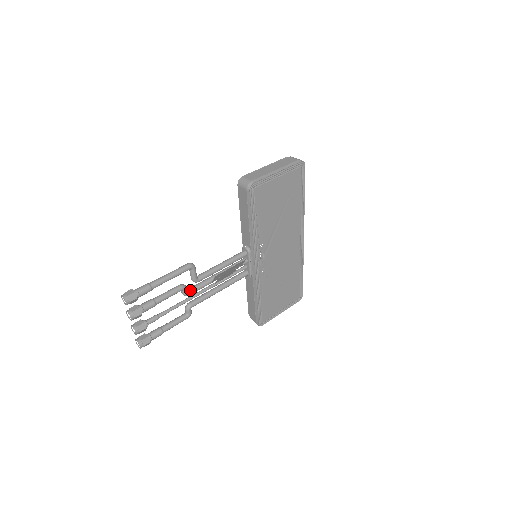
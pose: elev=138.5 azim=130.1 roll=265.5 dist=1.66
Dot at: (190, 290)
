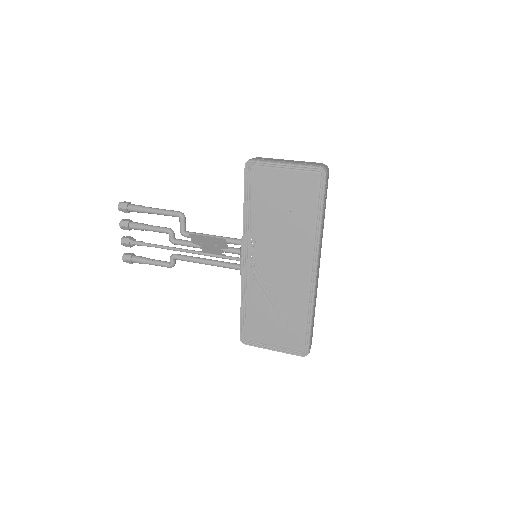
Dot at: (176, 239)
